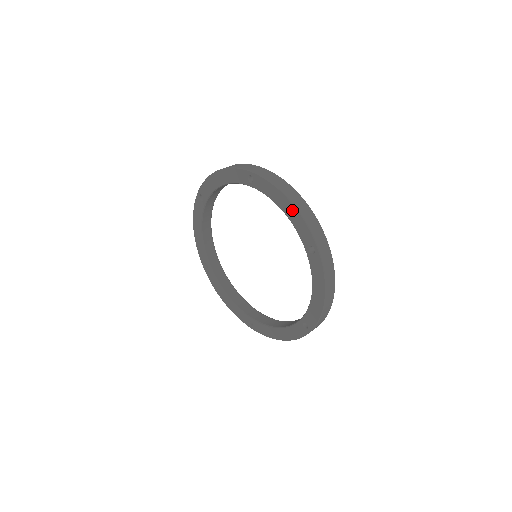
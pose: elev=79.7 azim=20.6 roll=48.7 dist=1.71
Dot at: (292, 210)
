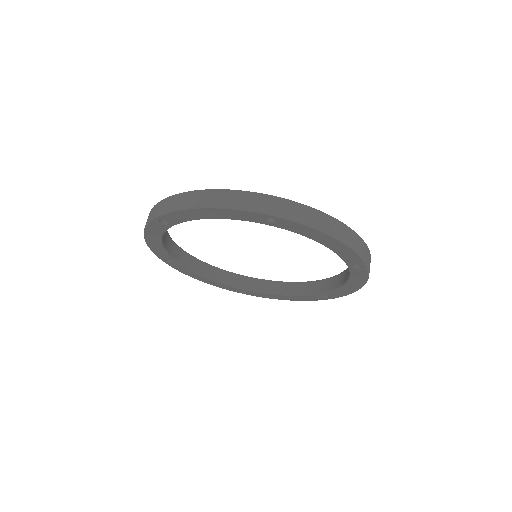
Dot at: (215, 212)
